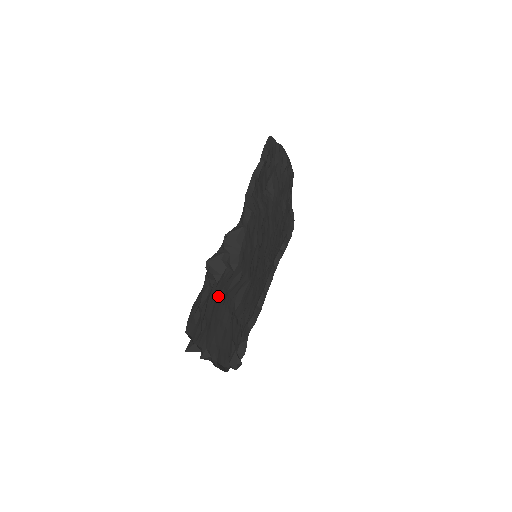
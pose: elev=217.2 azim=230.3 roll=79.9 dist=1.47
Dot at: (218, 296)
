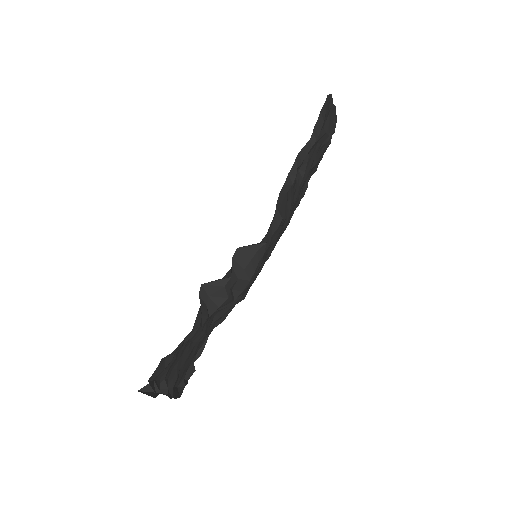
Dot at: occluded
